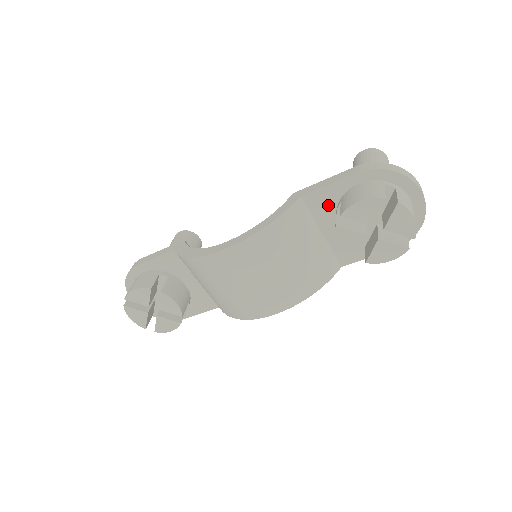
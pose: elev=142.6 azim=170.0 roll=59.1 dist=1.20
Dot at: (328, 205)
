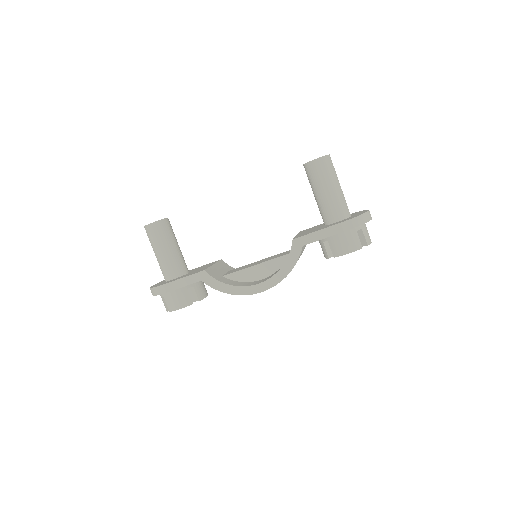
Dot at: occluded
